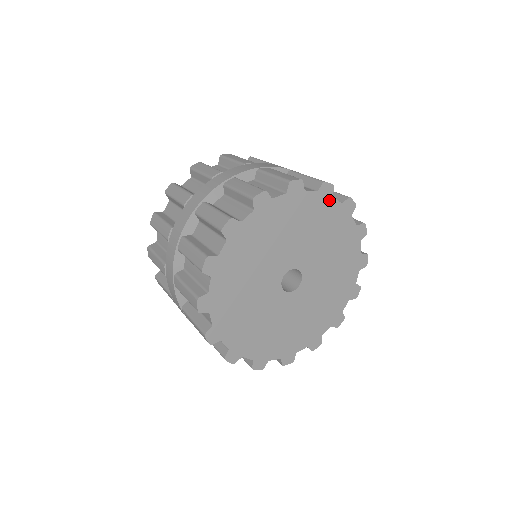
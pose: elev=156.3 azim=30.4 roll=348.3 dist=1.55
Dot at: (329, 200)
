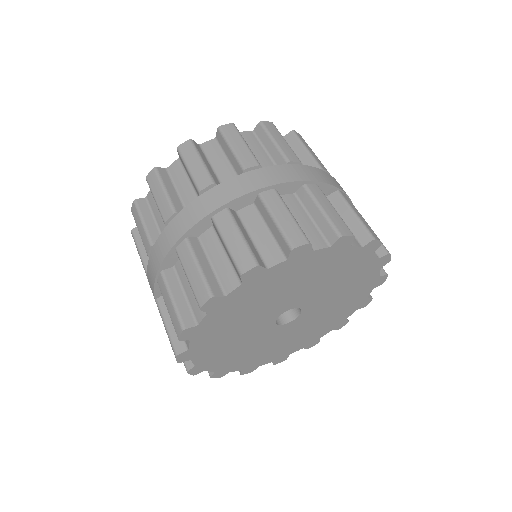
Dot at: (309, 255)
